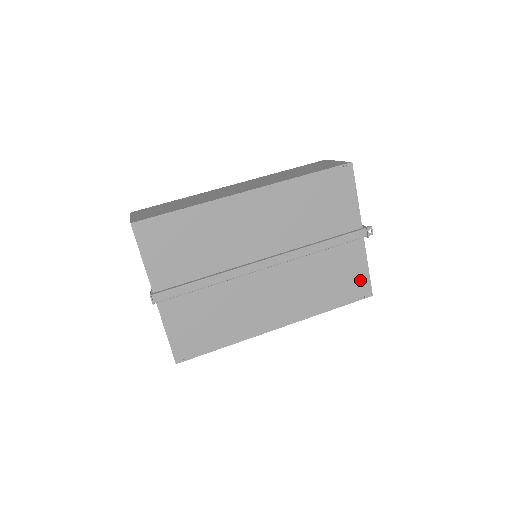
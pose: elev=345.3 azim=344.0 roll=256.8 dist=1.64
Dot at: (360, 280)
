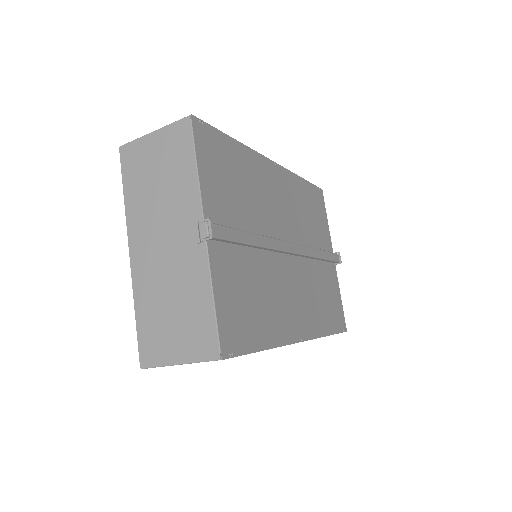
Dot at: (339, 309)
